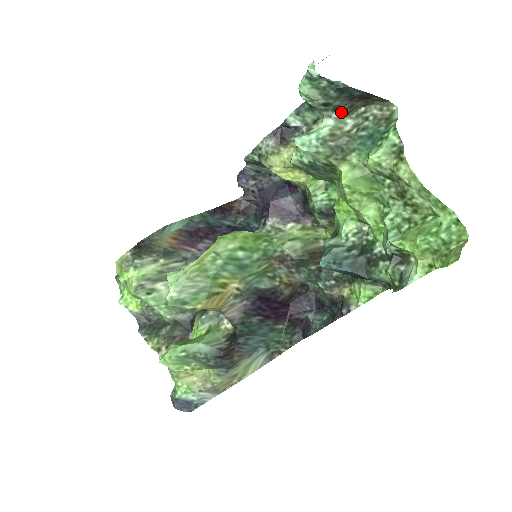
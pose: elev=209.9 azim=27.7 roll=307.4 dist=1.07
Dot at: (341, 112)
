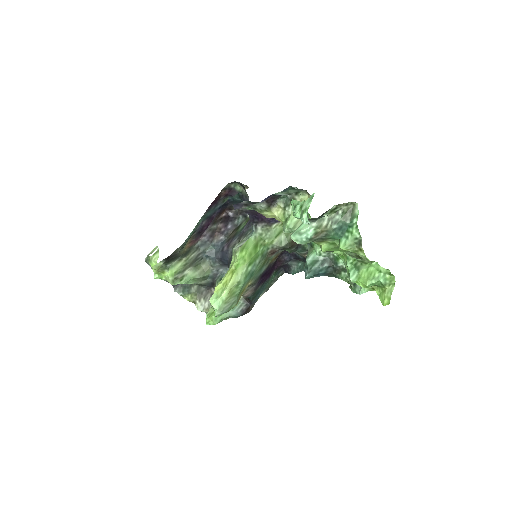
Dot at: (321, 216)
